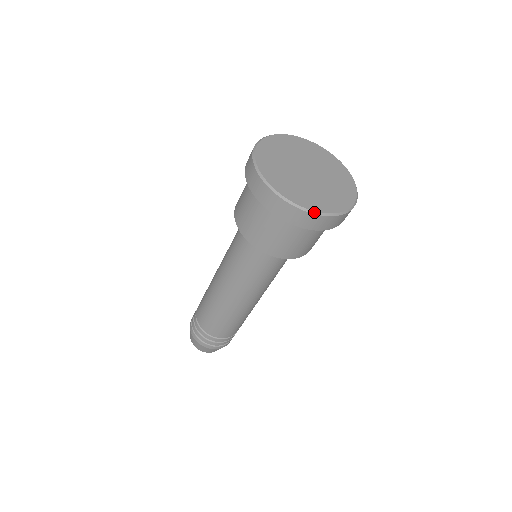
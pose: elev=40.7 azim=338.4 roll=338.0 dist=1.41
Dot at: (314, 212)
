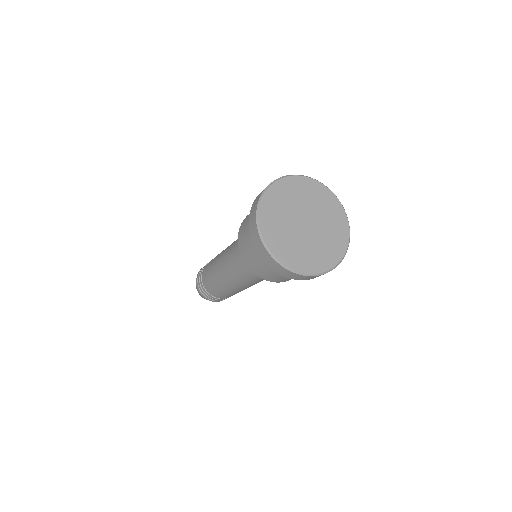
Dot at: (286, 267)
